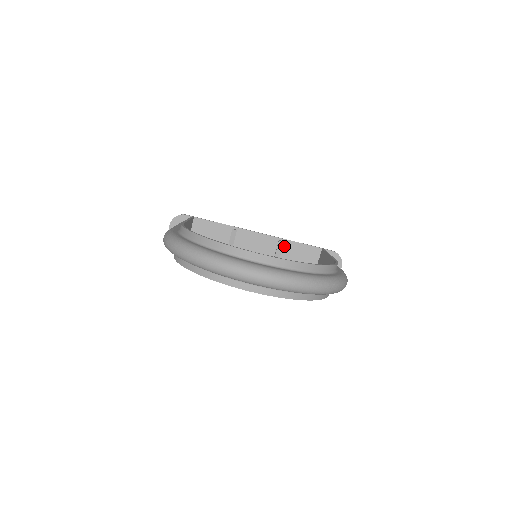
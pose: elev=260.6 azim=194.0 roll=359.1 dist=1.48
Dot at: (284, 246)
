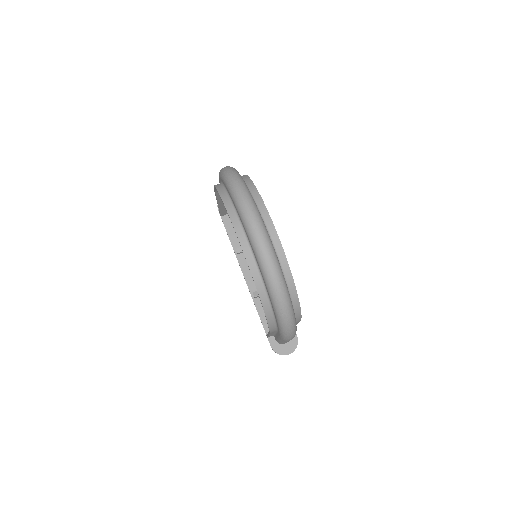
Dot at: occluded
